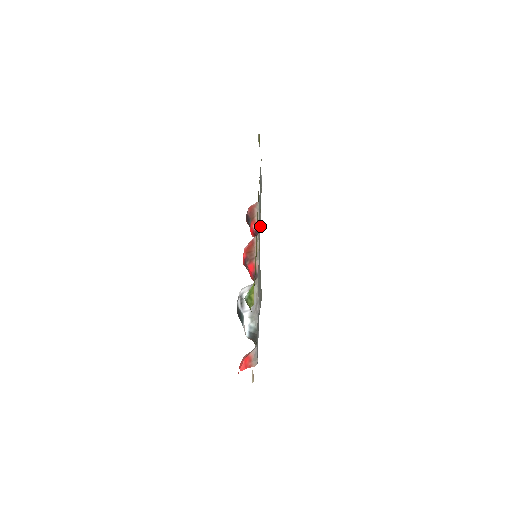
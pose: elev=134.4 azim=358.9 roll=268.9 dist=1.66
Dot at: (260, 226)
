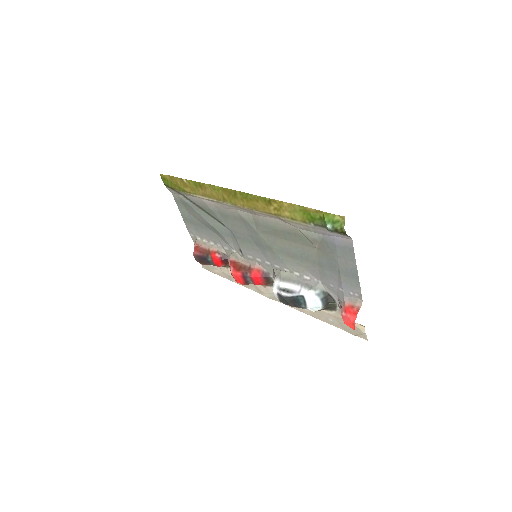
Dot at: (248, 218)
